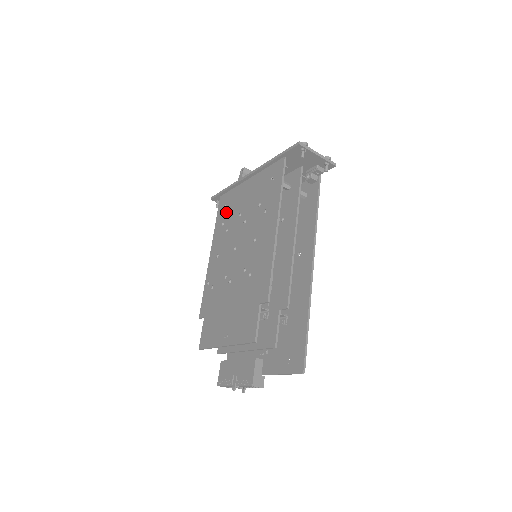
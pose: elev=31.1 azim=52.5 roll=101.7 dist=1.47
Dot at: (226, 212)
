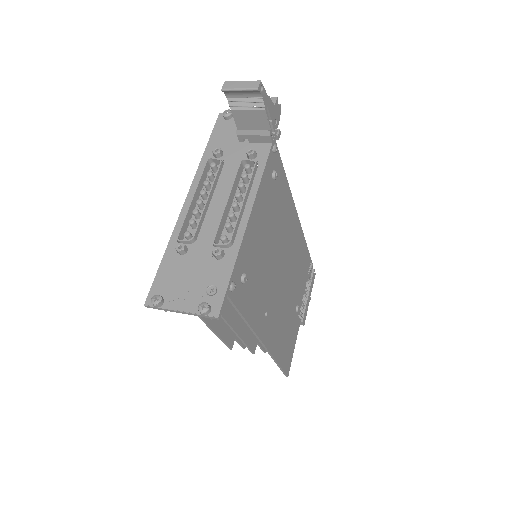
Dot at: occluded
